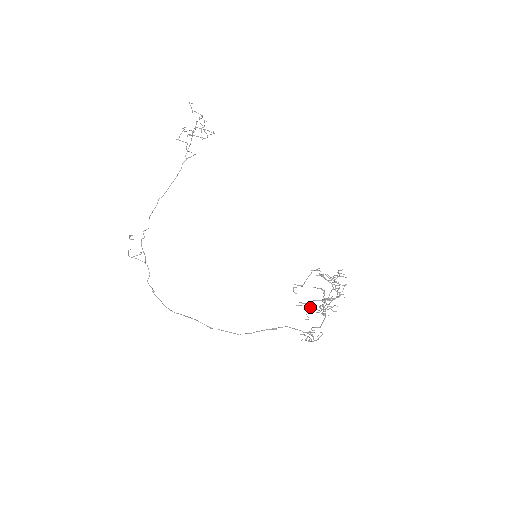
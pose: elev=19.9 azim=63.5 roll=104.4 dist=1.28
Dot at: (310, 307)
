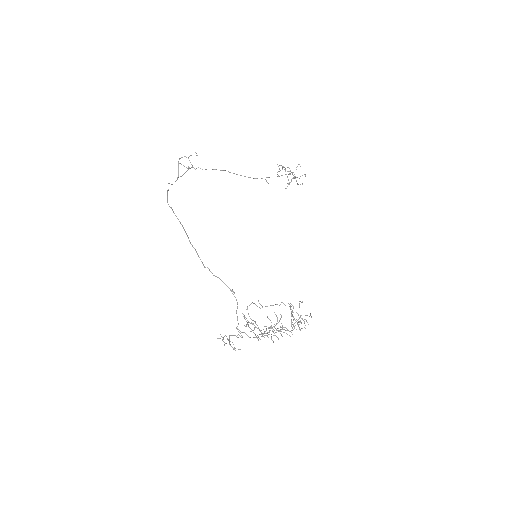
Dot at: (255, 321)
